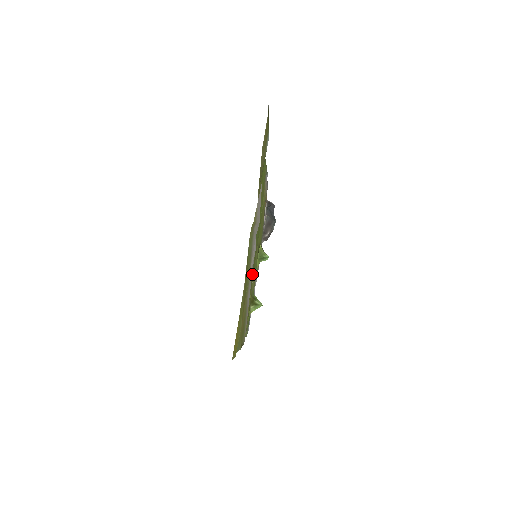
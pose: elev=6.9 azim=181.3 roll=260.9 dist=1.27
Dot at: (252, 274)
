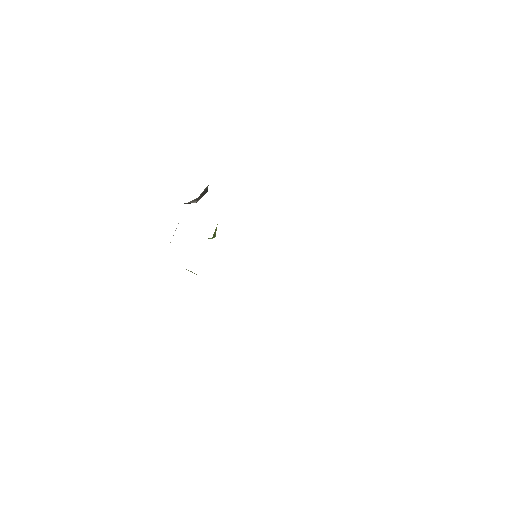
Dot at: occluded
